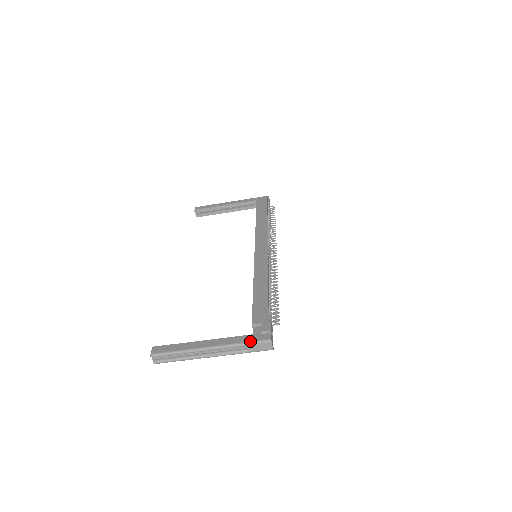
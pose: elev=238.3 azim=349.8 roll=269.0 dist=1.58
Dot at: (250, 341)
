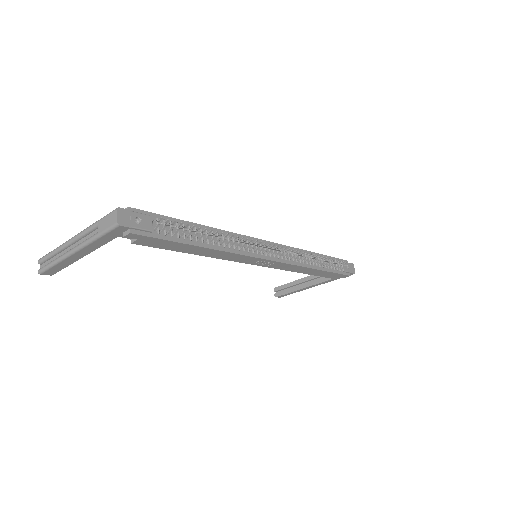
Dot at: (103, 217)
